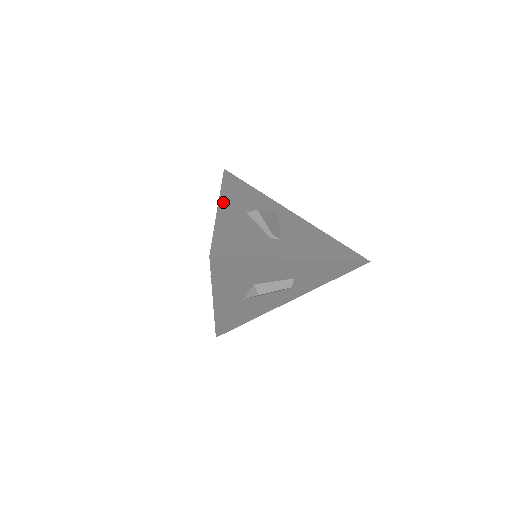
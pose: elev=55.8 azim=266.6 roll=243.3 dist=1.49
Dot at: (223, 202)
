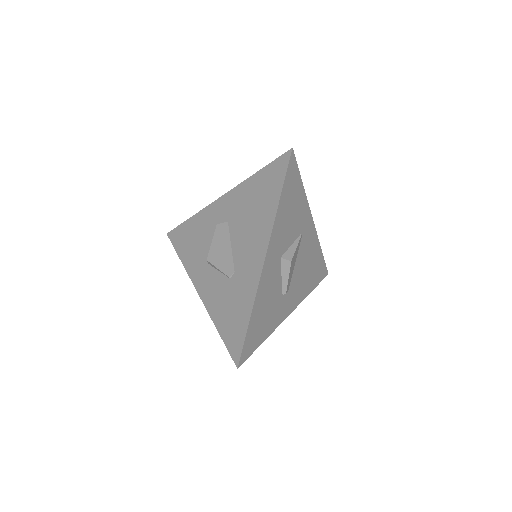
Dot at: (270, 250)
